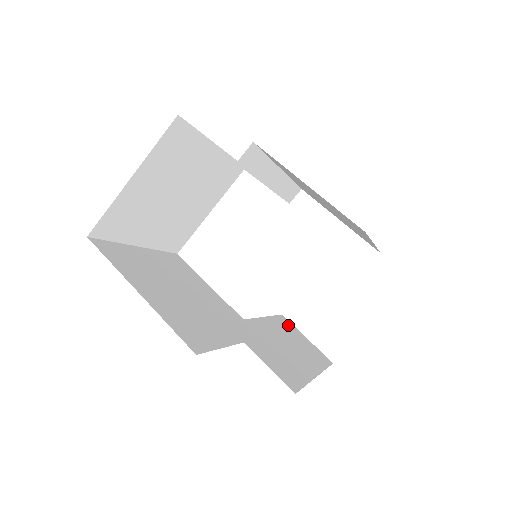
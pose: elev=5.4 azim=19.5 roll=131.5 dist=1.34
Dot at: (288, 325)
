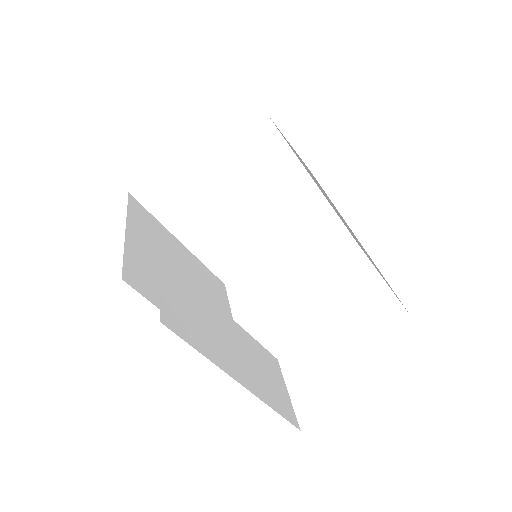
Dot at: (271, 363)
